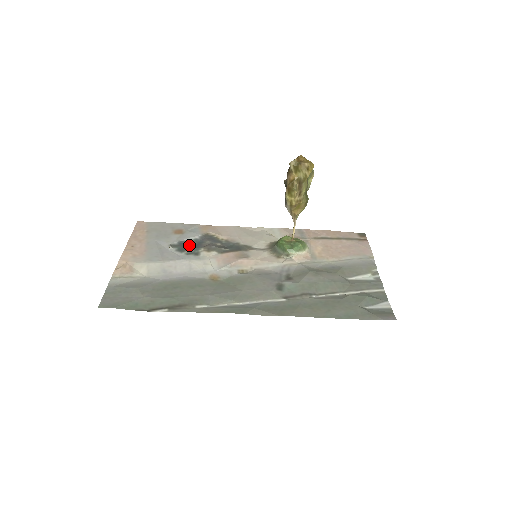
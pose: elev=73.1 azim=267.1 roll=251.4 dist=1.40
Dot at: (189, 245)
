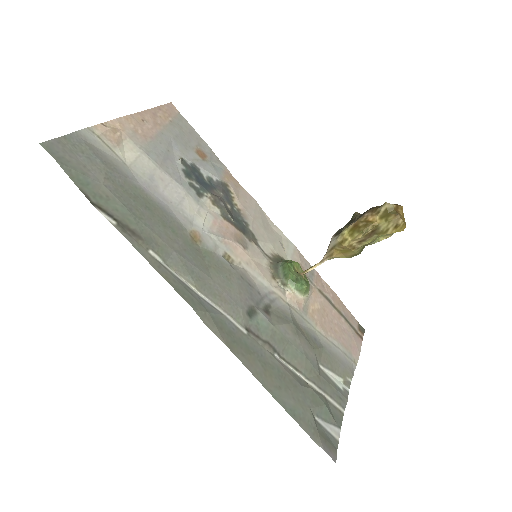
Dot at: (200, 177)
